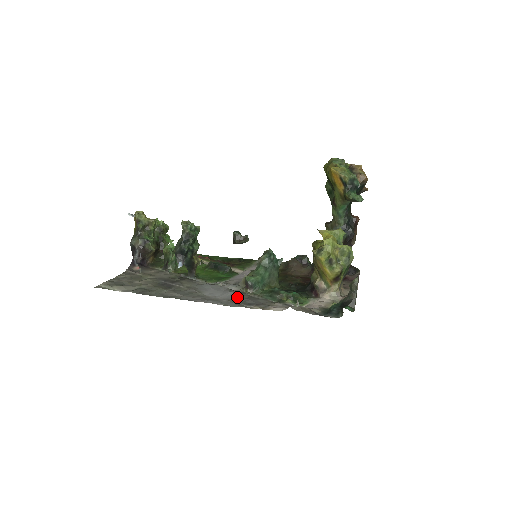
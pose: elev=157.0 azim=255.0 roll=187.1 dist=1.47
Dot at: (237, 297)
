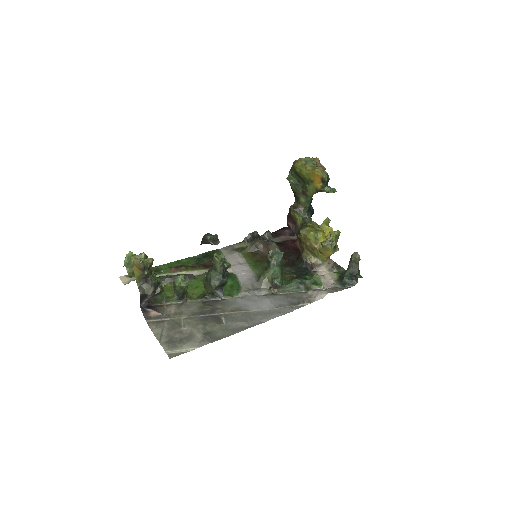
Dot at: (279, 301)
